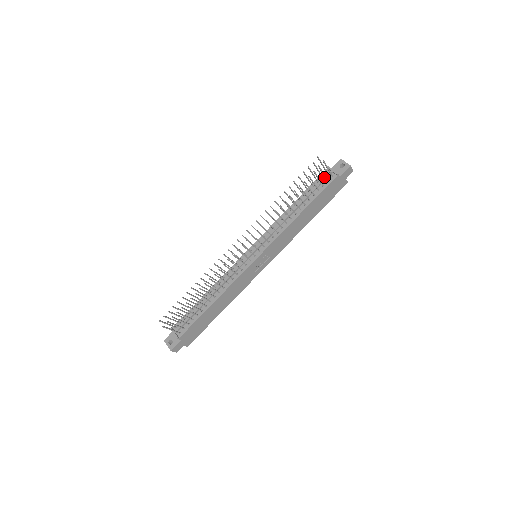
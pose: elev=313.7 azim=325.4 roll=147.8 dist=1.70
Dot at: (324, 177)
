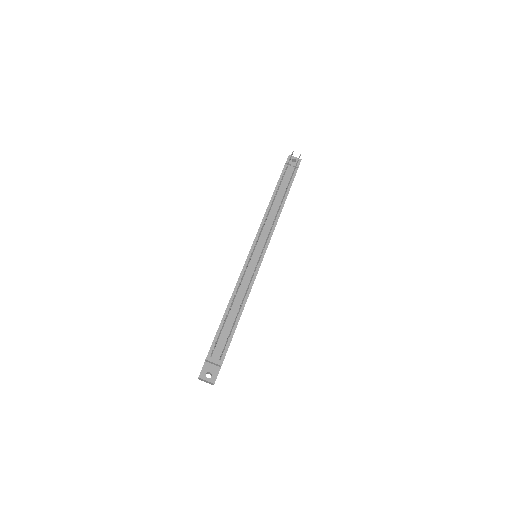
Dot at: (289, 171)
